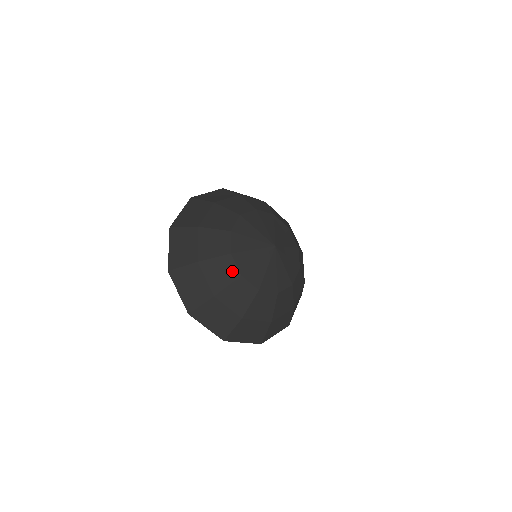
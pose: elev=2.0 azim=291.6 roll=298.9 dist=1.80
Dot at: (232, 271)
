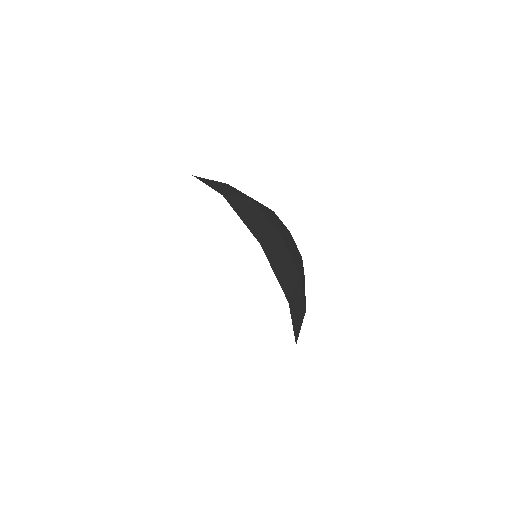
Dot at: (282, 224)
